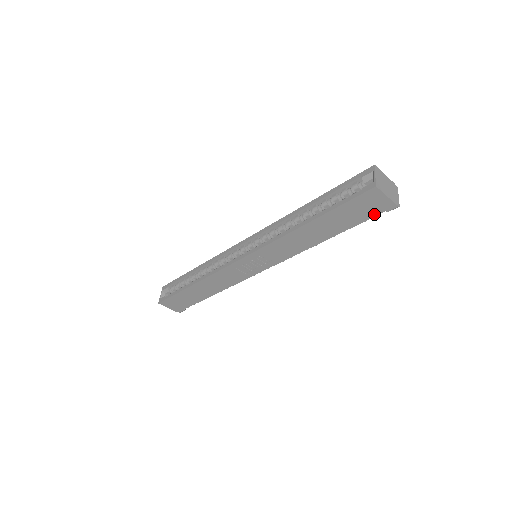
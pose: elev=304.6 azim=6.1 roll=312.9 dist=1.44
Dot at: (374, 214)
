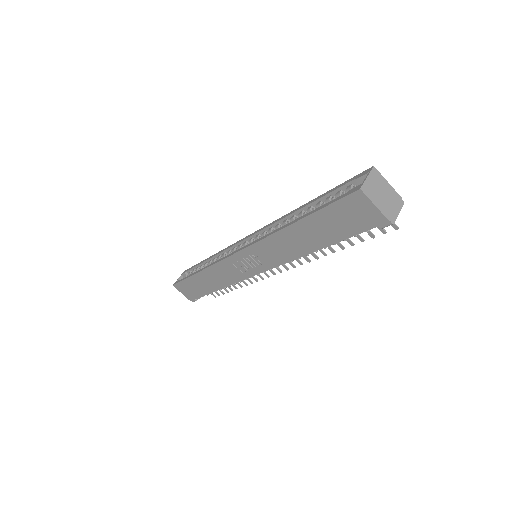
Dot at: (364, 228)
